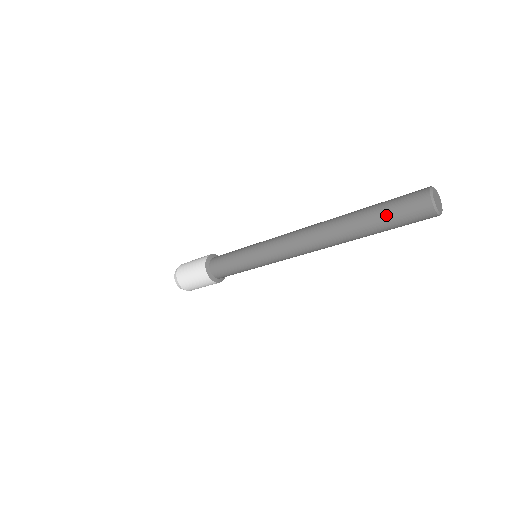
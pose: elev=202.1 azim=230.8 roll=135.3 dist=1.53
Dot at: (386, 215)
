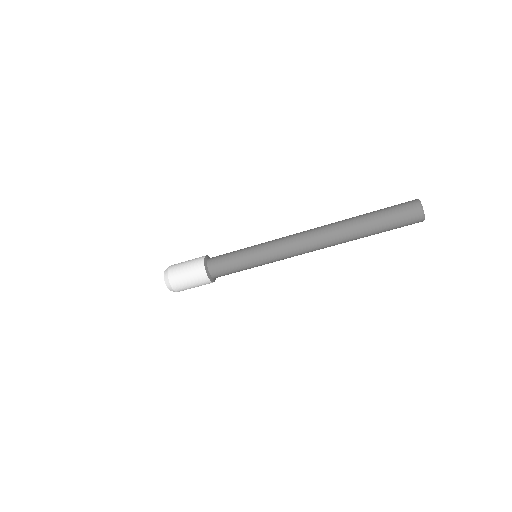
Dot at: (386, 222)
